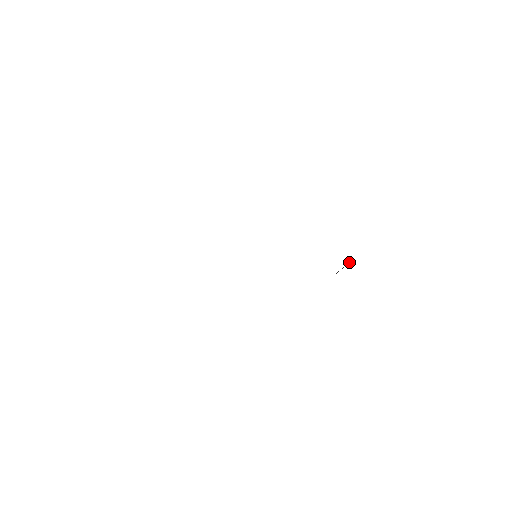
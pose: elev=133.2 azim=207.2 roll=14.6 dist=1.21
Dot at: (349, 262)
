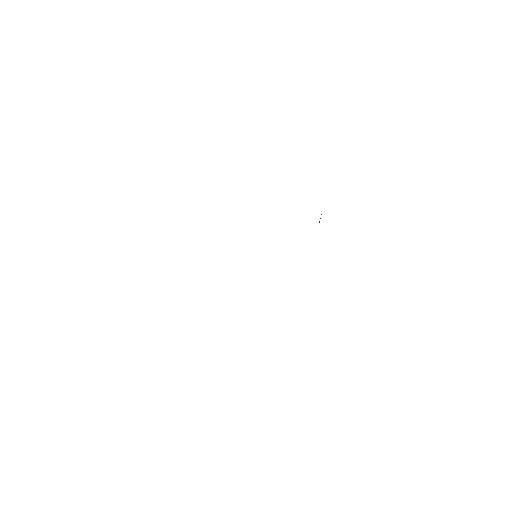
Dot at: occluded
